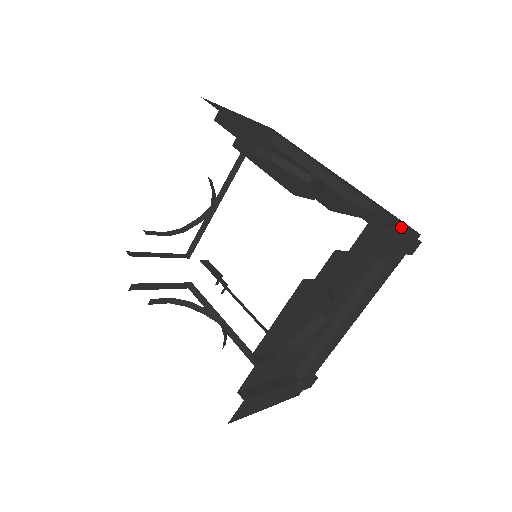
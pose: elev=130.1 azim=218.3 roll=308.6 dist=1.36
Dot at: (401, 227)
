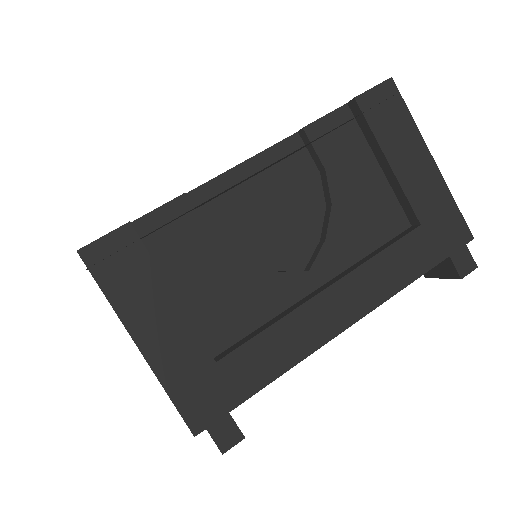
Dot at: occluded
